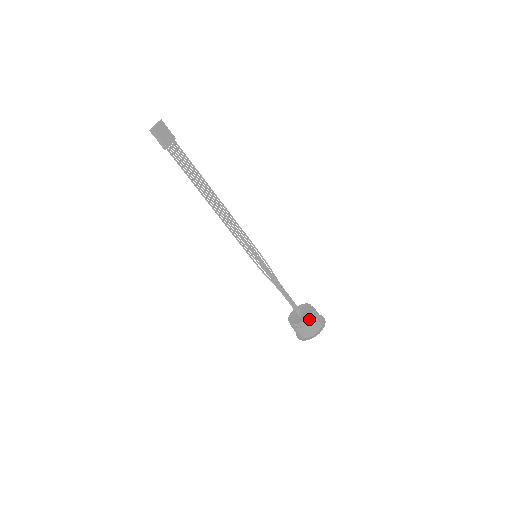
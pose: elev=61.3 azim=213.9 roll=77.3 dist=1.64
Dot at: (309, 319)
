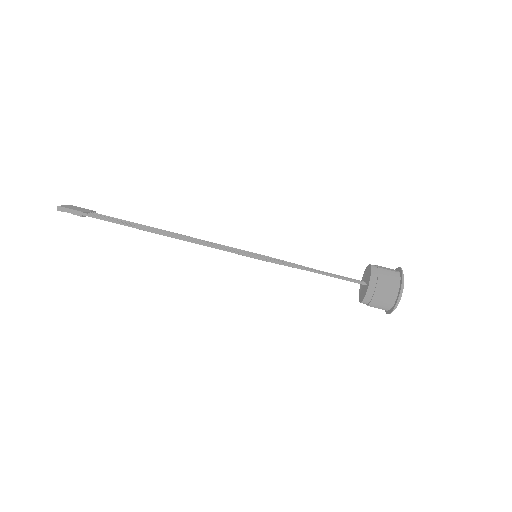
Dot at: (375, 274)
